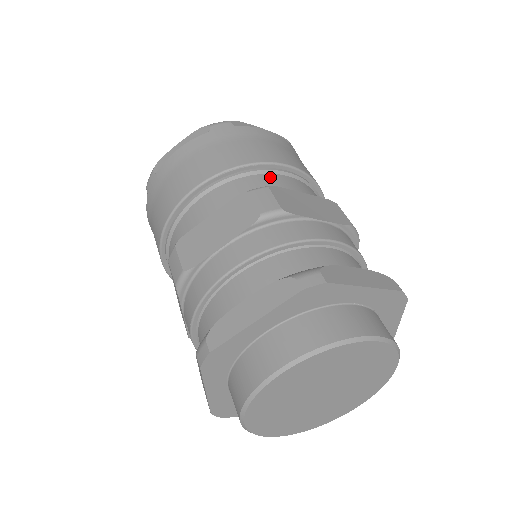
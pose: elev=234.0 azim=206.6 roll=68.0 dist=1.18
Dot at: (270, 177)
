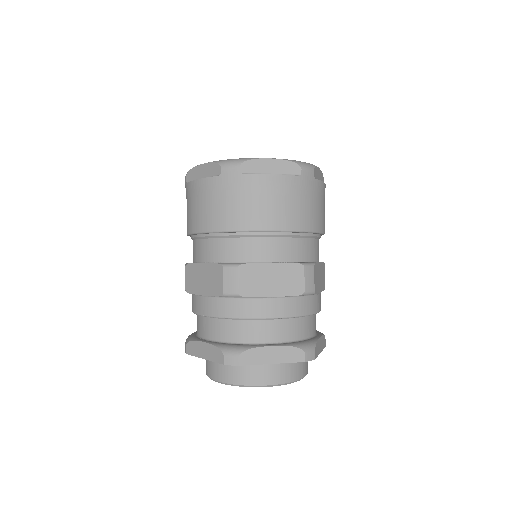
Dot at: (313, 243)
